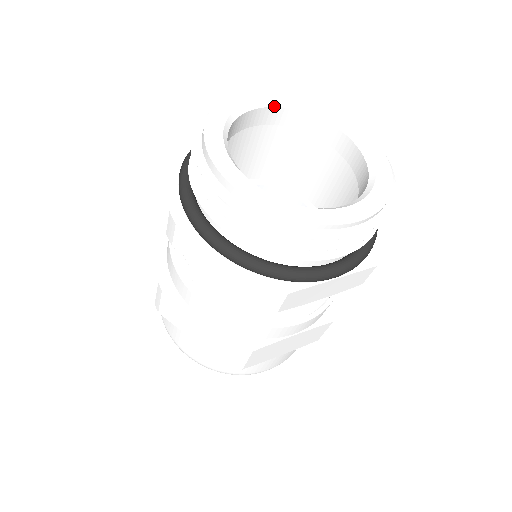
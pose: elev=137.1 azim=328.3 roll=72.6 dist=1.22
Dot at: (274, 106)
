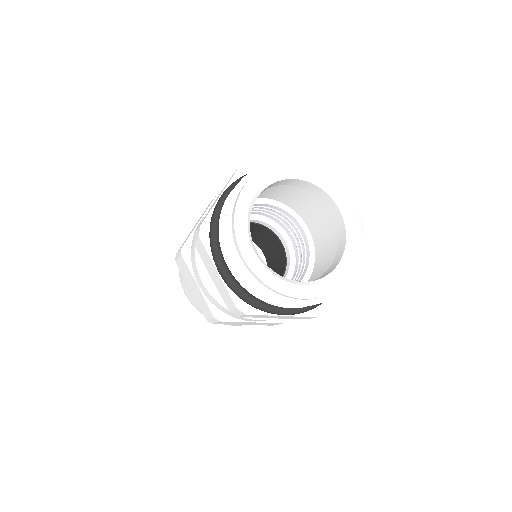
Dot at: (305, 180)
